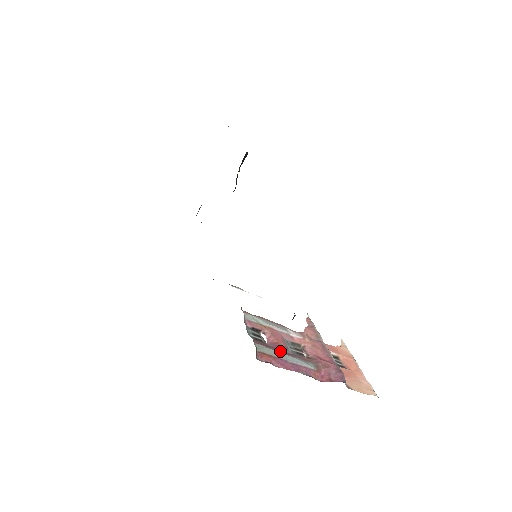
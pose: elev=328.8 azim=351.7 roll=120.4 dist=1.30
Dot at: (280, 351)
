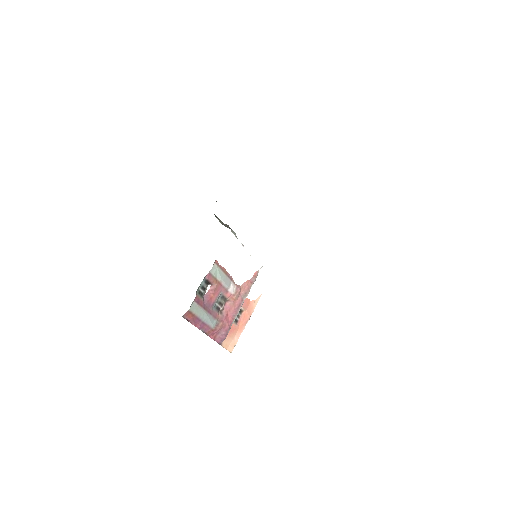
Dot at: (205, 309)
